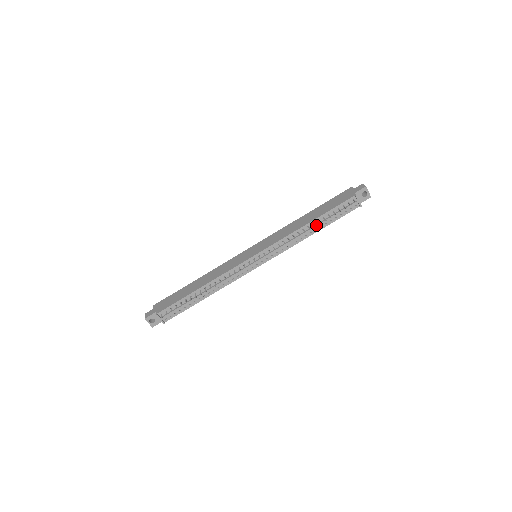
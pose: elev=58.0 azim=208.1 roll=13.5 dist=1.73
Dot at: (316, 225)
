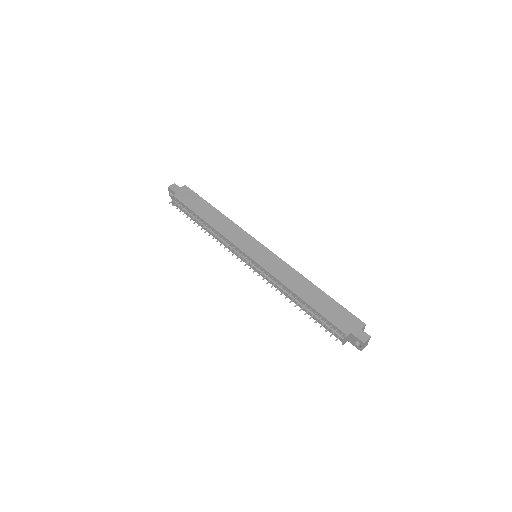
Dot at: (301, 305)
